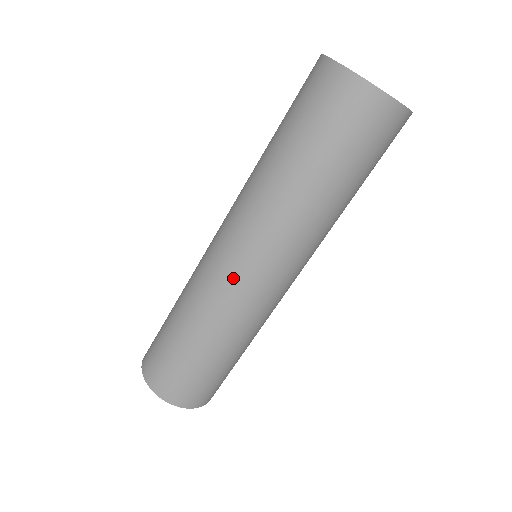
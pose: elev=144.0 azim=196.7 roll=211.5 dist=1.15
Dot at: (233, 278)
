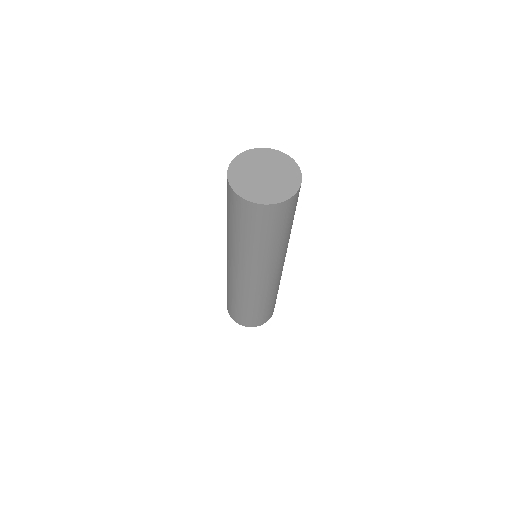
Dot at: (260, 285)
